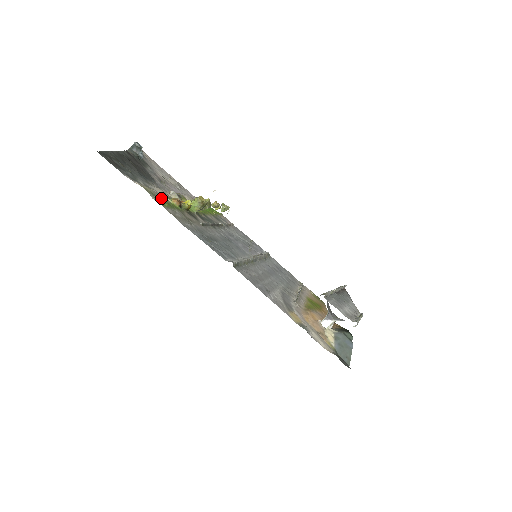
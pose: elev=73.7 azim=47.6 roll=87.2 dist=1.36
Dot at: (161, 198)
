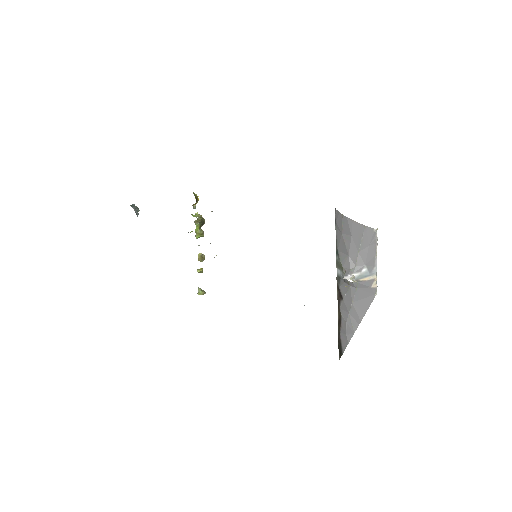
Dot at: occluded
